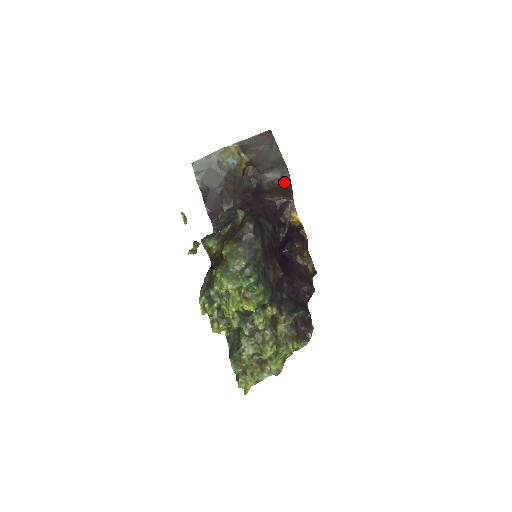
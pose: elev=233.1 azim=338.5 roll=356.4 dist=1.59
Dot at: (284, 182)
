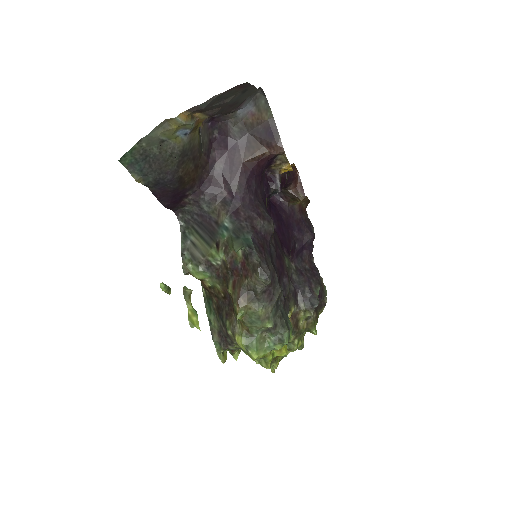
Dot at: (261, 116)
